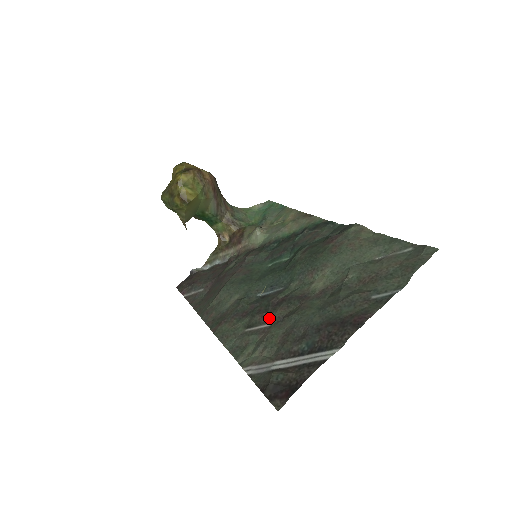
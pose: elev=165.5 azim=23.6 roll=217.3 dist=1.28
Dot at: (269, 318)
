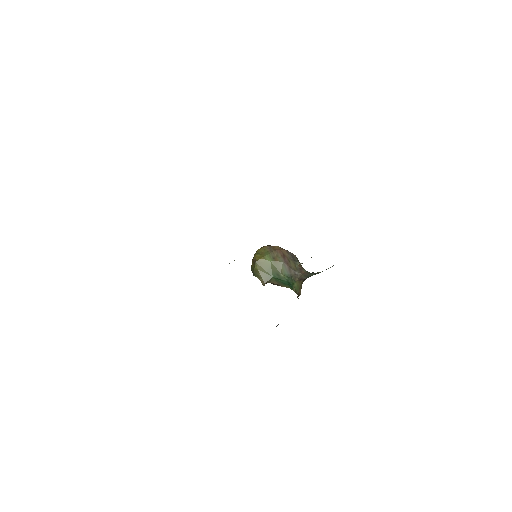
Dot at: occluded
